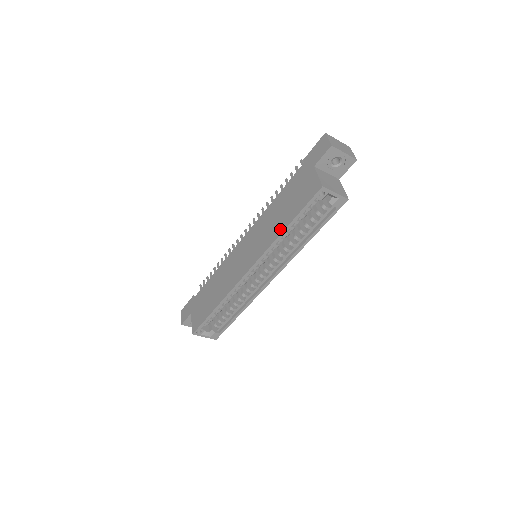
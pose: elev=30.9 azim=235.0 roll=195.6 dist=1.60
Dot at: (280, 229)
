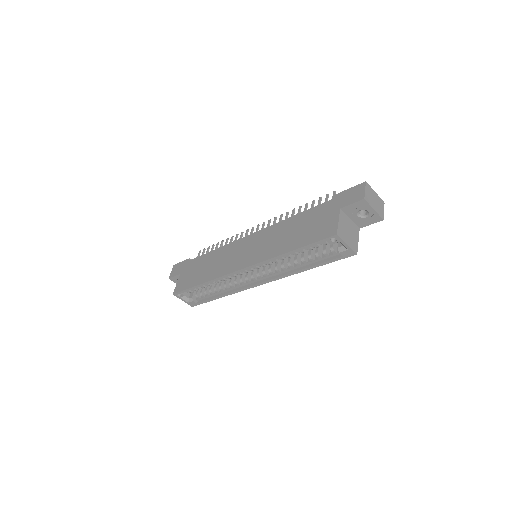
Dot at: (284, 249)
